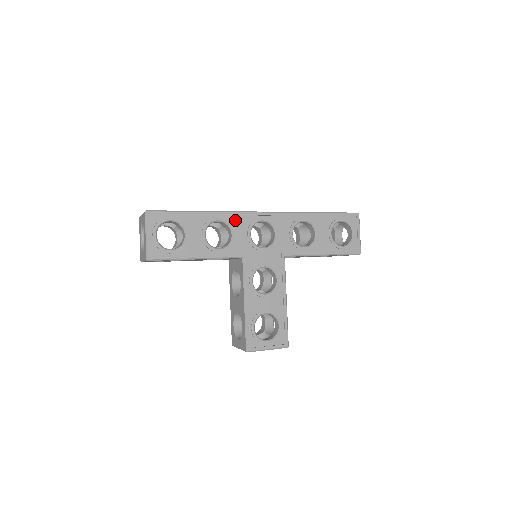
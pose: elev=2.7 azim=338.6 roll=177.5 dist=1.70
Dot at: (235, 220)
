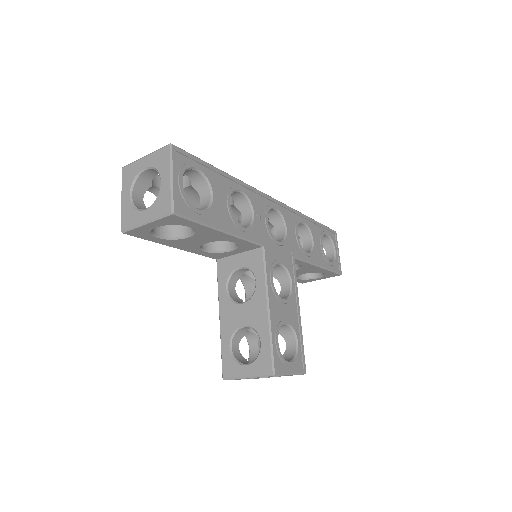
Dot at: (254, 197)
